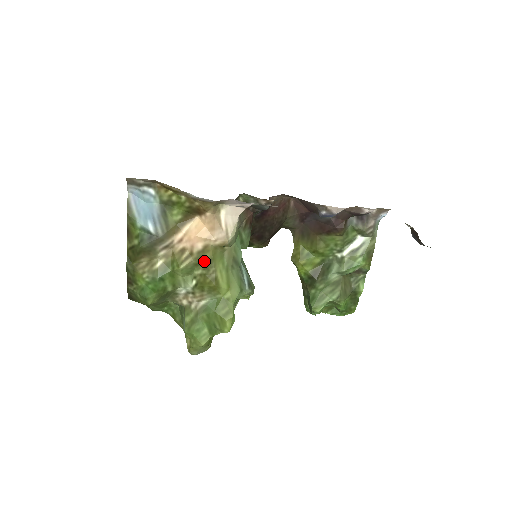
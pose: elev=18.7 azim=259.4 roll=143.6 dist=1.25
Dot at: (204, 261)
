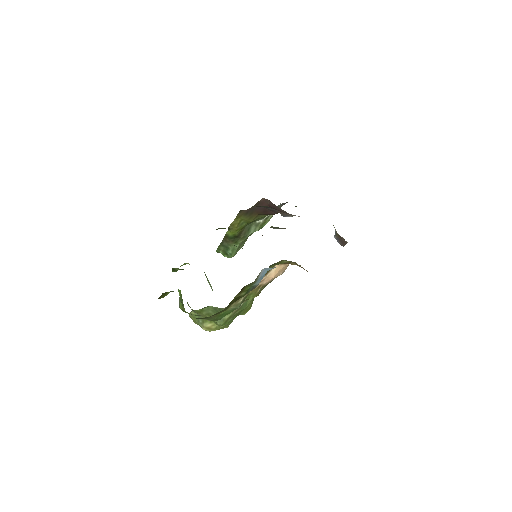
Dot at: occluded
